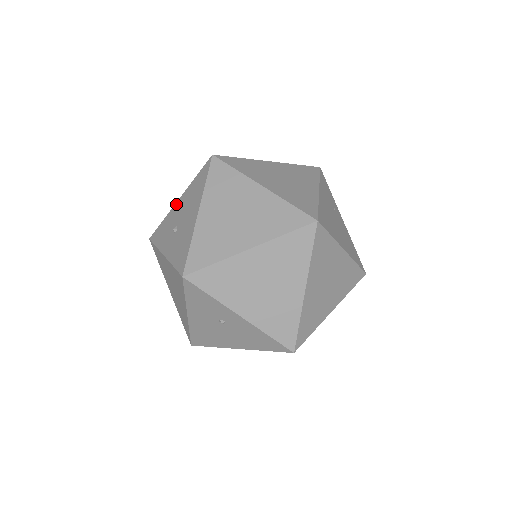
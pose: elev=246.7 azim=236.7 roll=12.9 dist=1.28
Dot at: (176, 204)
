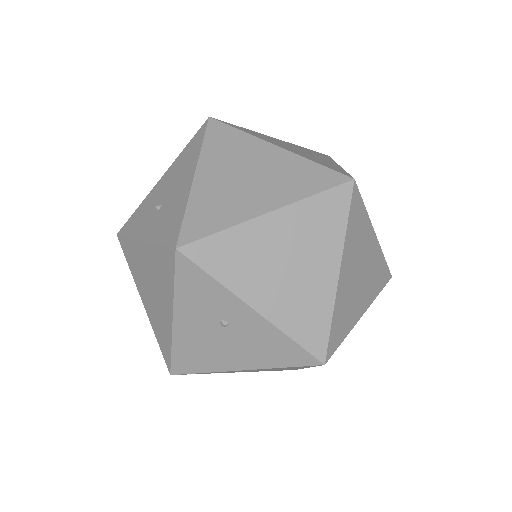
Dot at: (157, 184)
